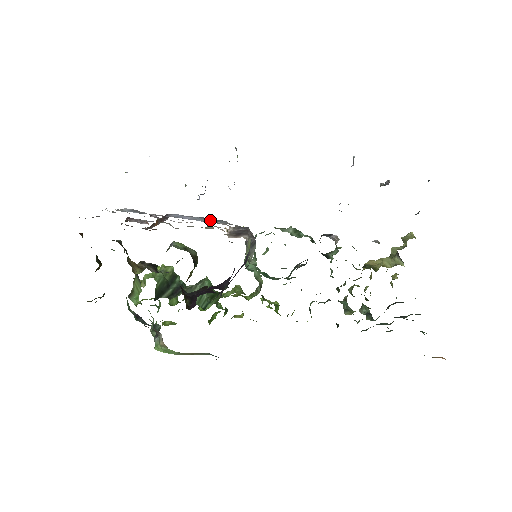
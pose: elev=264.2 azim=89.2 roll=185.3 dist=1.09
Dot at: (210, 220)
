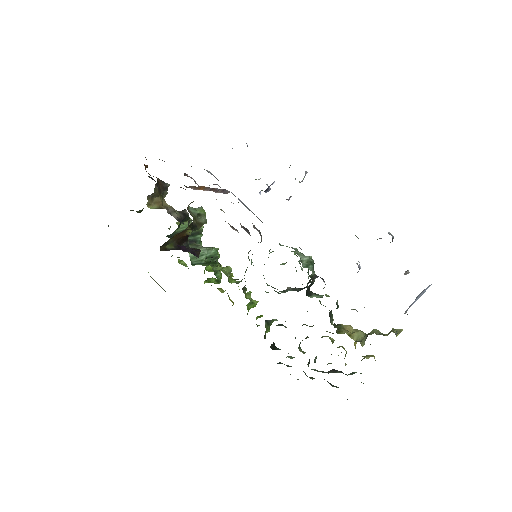
Dot at: occluded
